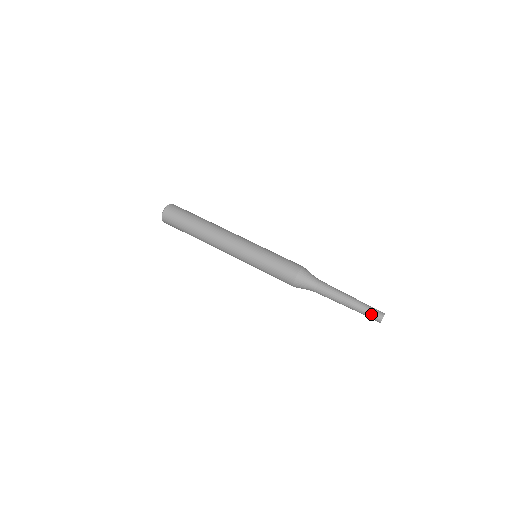
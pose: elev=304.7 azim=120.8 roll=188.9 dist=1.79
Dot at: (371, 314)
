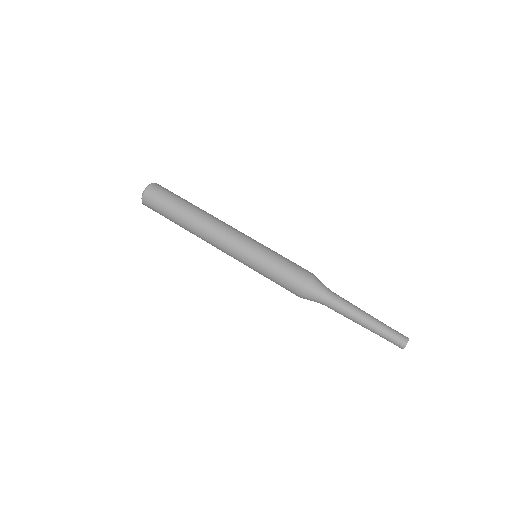
Dot at: (392, 339)
